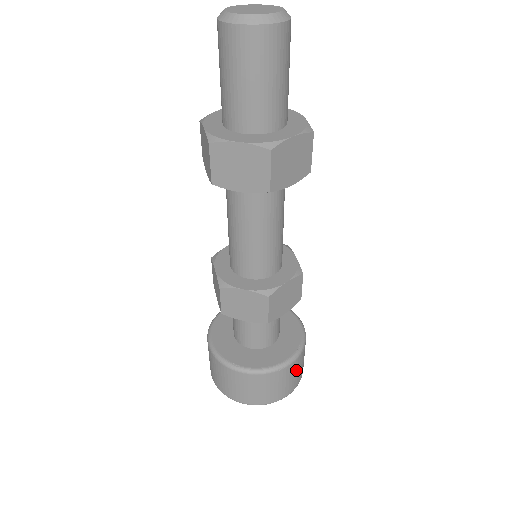
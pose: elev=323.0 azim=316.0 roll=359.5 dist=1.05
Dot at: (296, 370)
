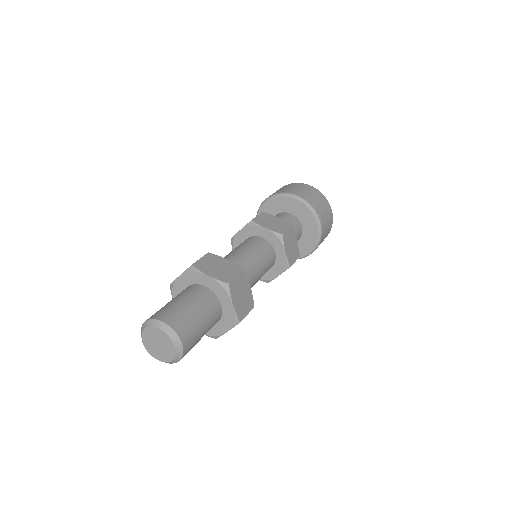
Dot at: occluded
